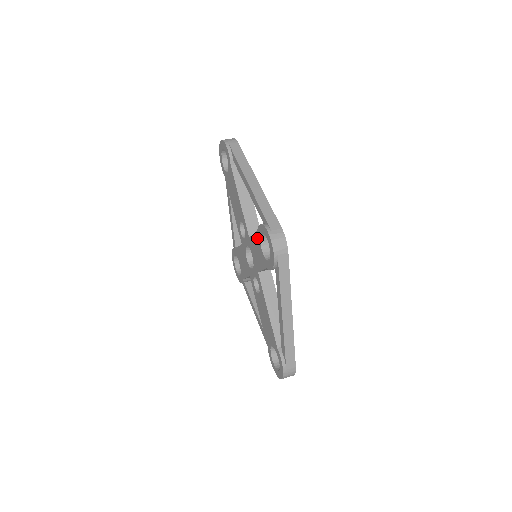
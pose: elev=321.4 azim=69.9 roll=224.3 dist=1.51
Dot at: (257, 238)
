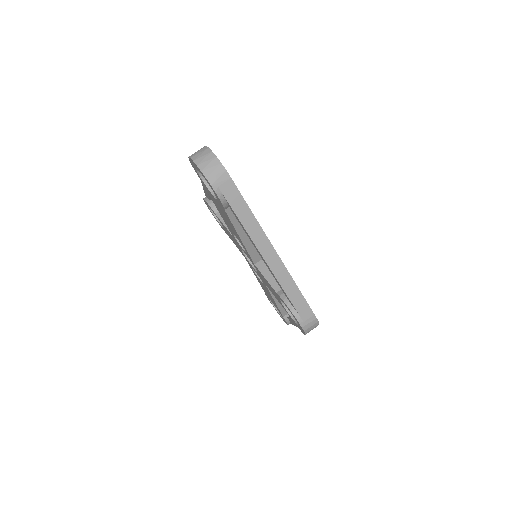
Dot at: occluded
